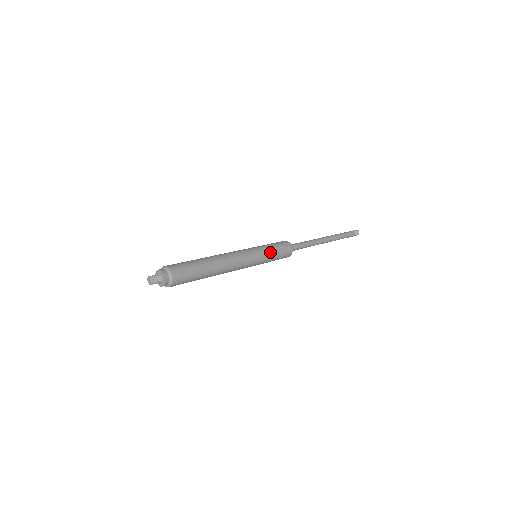
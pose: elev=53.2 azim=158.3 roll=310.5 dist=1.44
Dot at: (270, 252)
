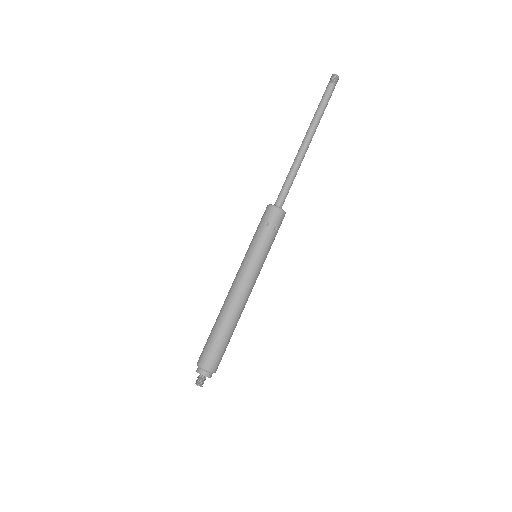
Dot at: (268, 246)
